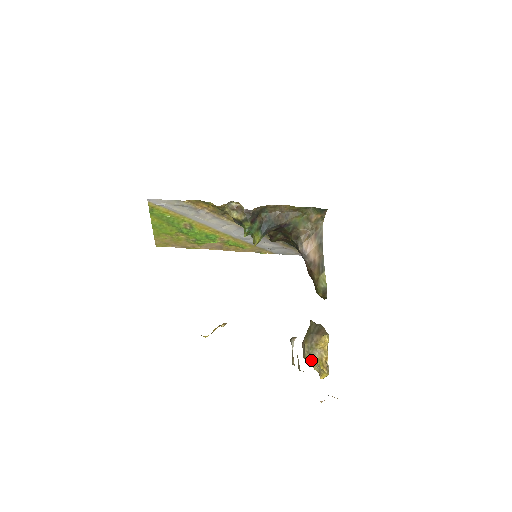
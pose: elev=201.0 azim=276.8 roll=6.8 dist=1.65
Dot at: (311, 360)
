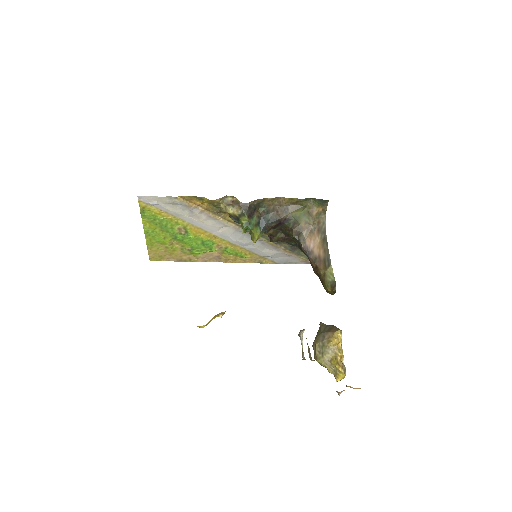
Dot at: (324, 361)
